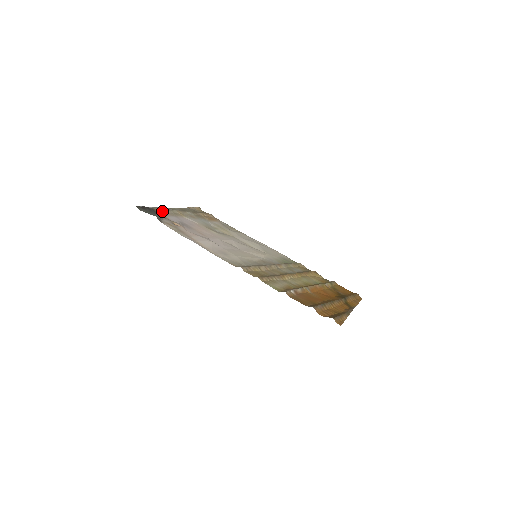
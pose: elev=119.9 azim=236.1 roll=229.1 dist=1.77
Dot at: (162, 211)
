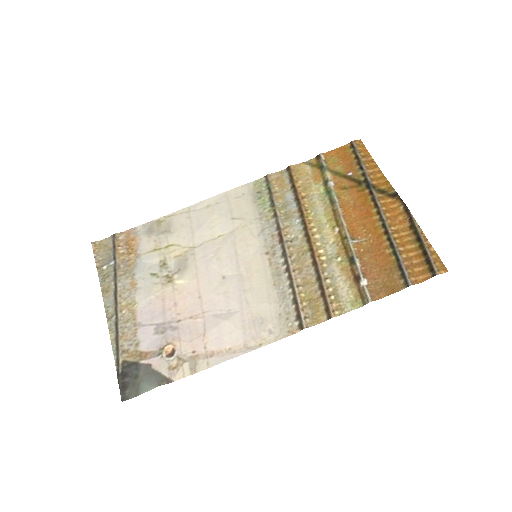
Dot at: (126, 347)
